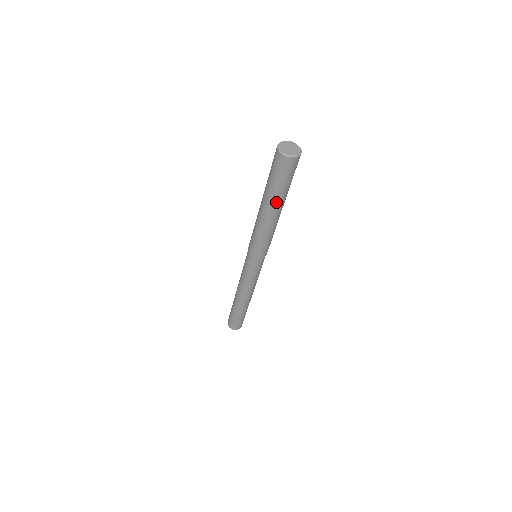
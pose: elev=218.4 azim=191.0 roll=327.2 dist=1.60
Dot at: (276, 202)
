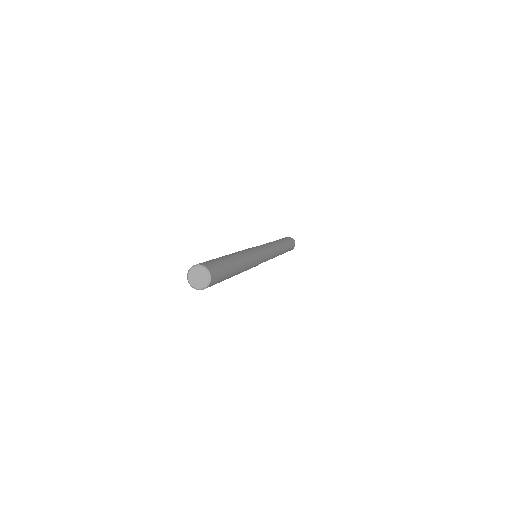
Dot at: occluded
